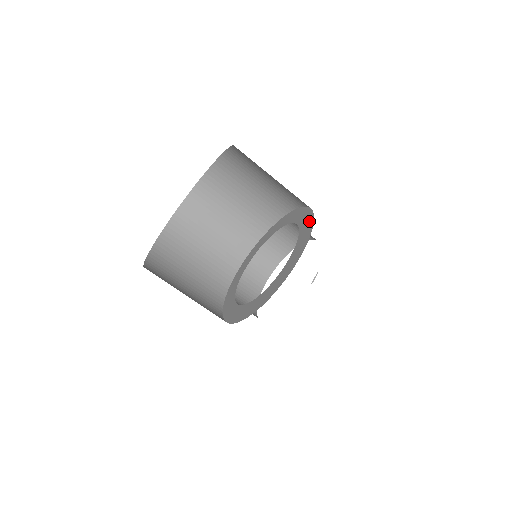
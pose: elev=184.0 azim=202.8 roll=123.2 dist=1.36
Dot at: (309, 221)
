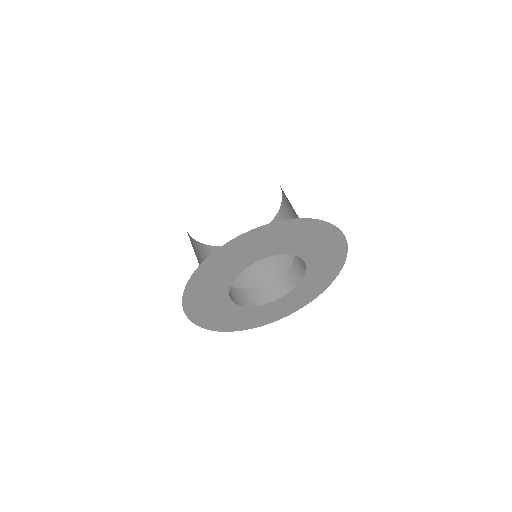
Dot at: occluded
